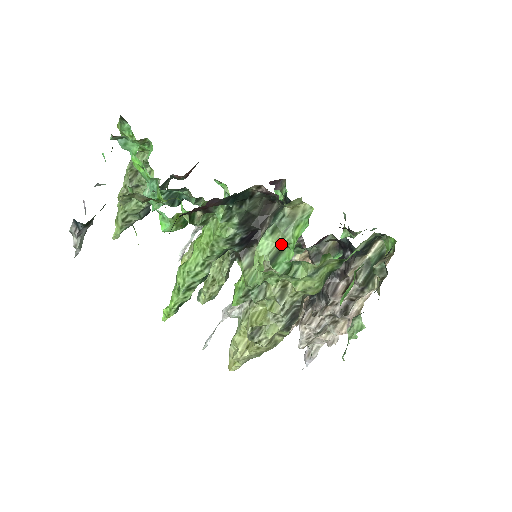
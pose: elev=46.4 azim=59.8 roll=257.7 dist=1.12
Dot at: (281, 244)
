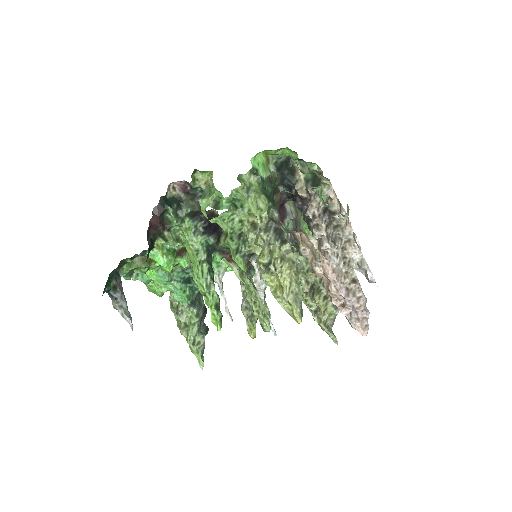
Dot at: (212, 198)
